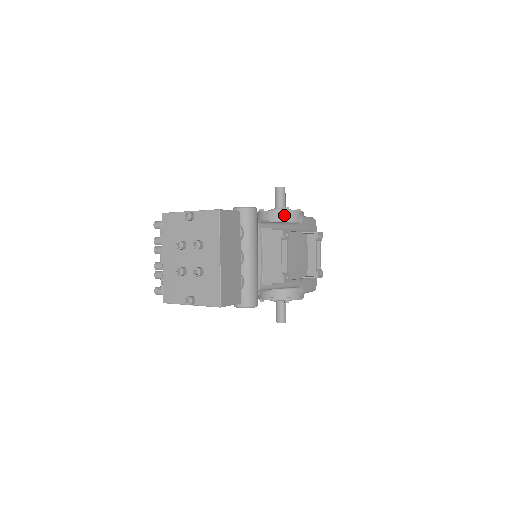
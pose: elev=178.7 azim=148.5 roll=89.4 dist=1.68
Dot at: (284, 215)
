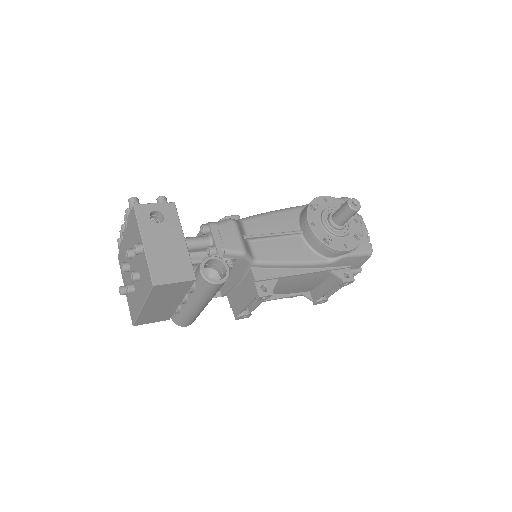
Dot at: (318, 245)
